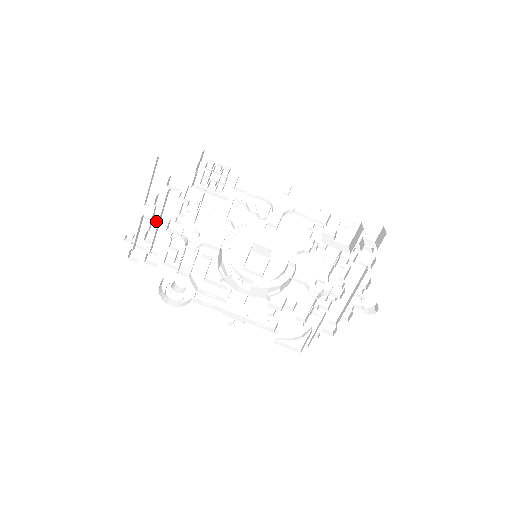
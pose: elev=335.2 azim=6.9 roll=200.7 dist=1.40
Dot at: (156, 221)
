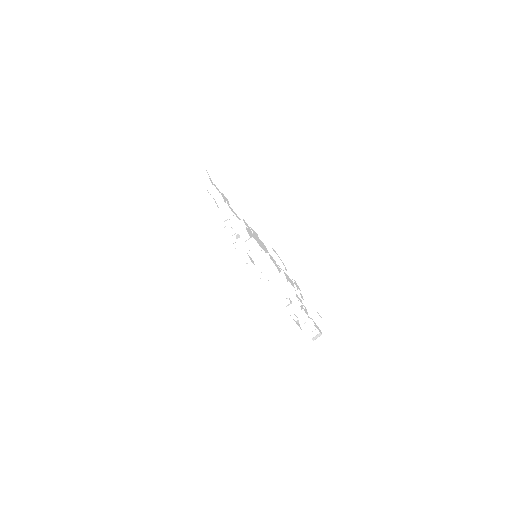
Dot at: occluded
